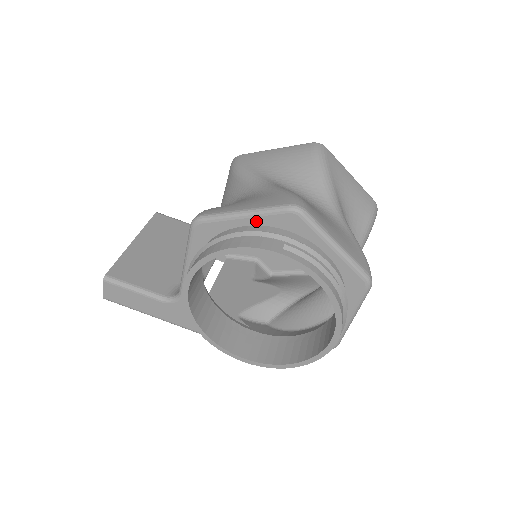
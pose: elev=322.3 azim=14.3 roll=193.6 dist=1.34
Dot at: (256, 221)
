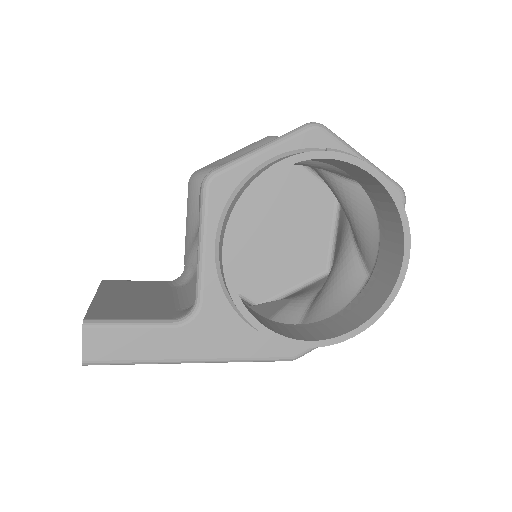
Dot at: (279, 152)
